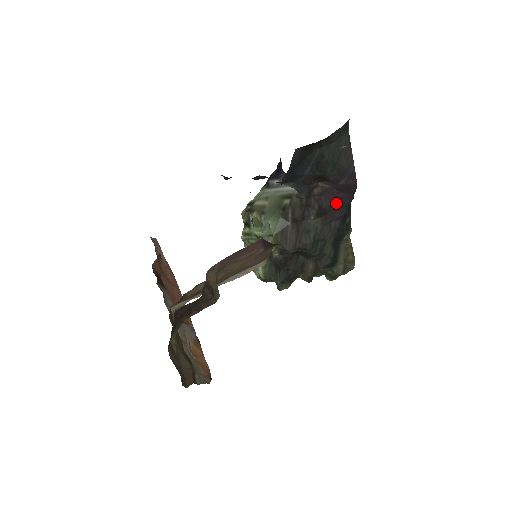
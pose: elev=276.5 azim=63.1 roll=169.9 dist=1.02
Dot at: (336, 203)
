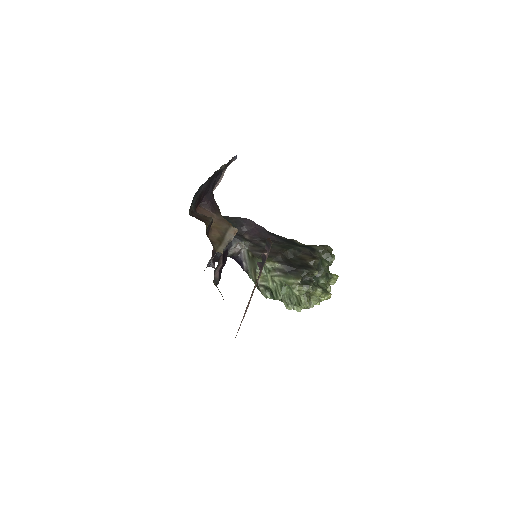
Dot at: (261, 233)
